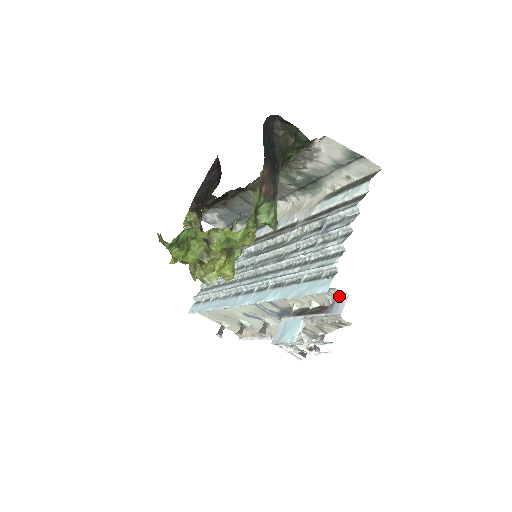
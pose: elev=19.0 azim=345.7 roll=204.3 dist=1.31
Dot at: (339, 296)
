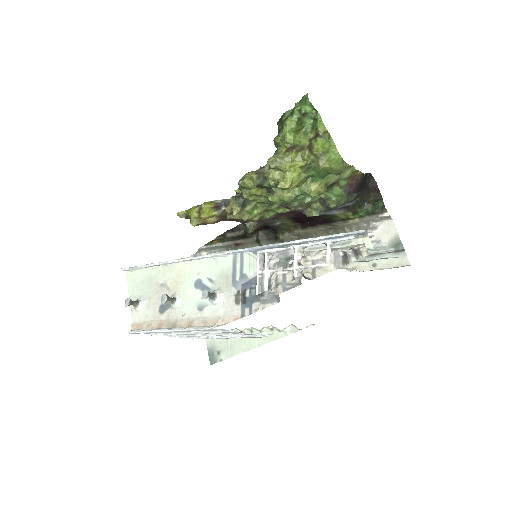
Dot at: occluded
